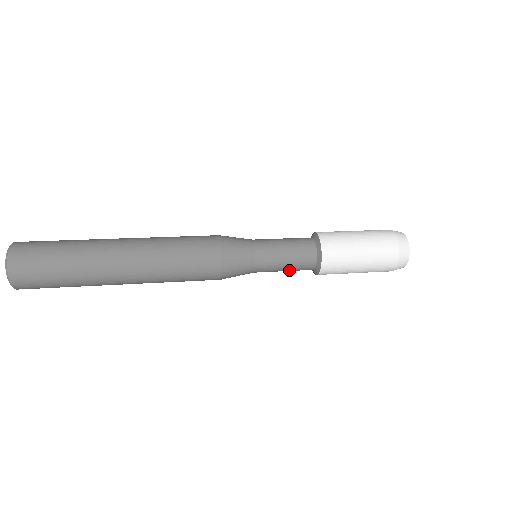
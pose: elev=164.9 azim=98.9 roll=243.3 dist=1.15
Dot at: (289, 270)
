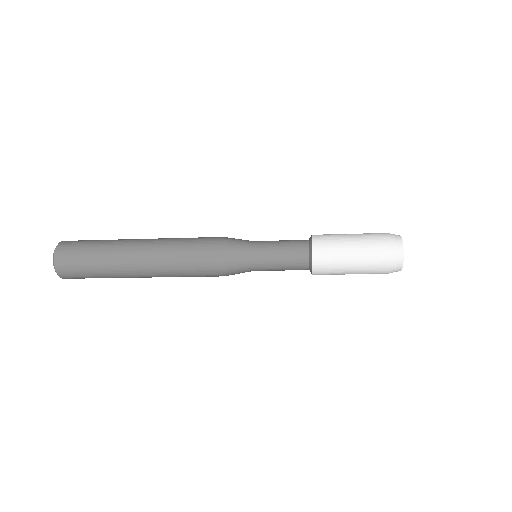
Dot at: (284, 254)
